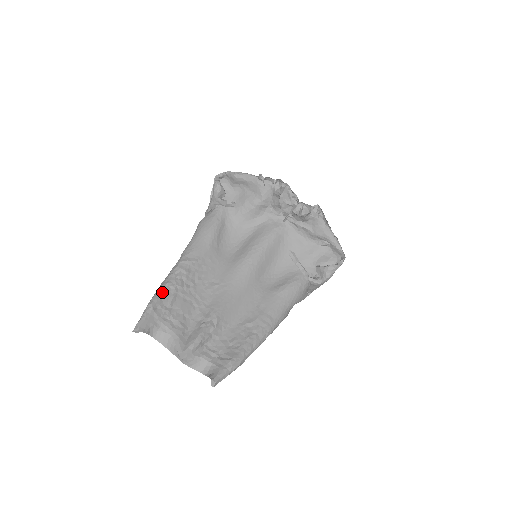
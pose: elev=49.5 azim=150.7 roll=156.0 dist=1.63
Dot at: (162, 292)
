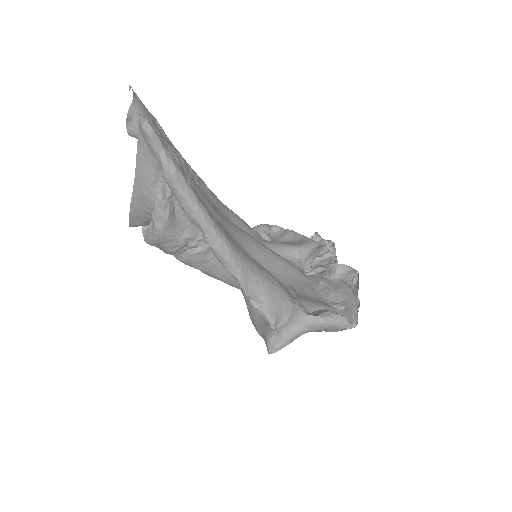
Dot at: occluded
